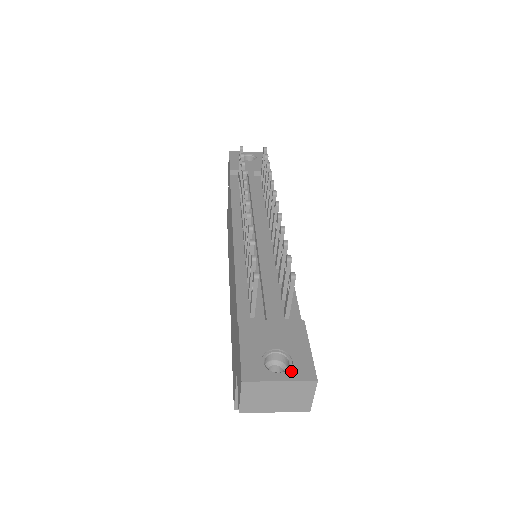
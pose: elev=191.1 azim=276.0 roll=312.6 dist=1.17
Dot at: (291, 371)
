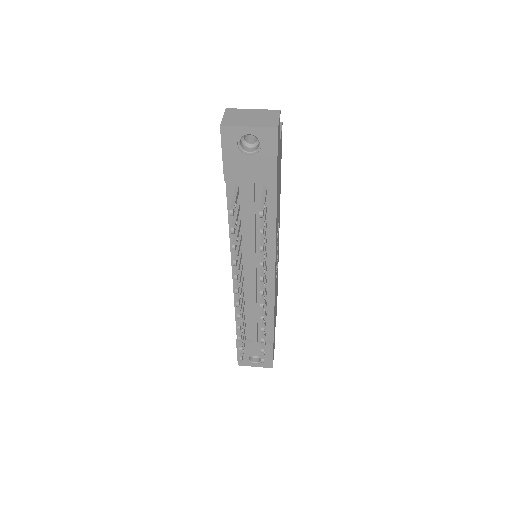
Dot at: (261, 364)
